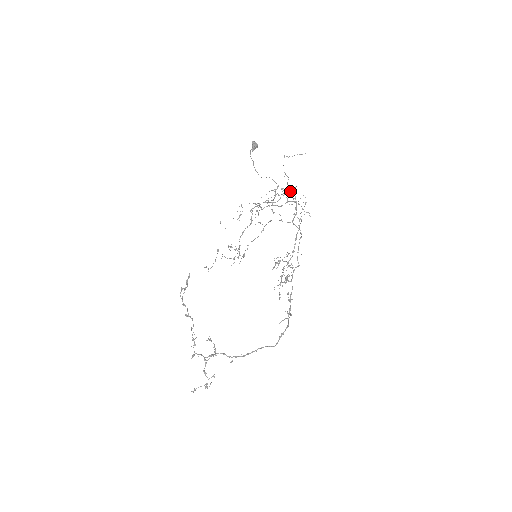
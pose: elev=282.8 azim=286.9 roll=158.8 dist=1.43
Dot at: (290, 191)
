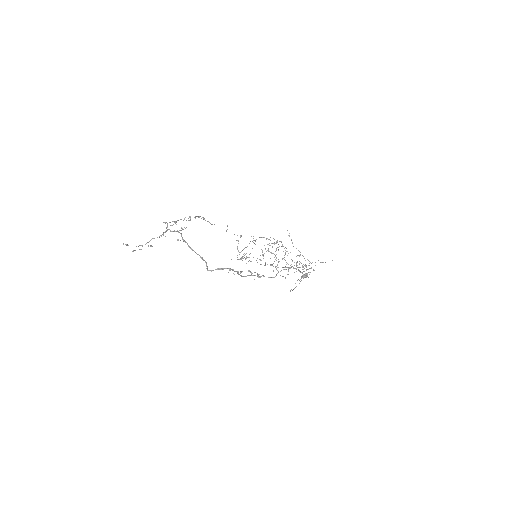
Dot at: occluded
